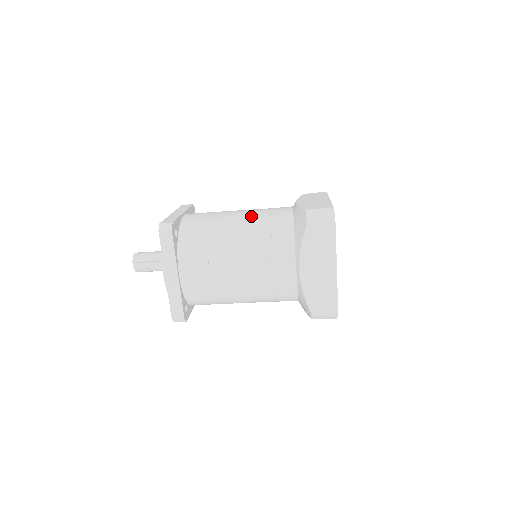
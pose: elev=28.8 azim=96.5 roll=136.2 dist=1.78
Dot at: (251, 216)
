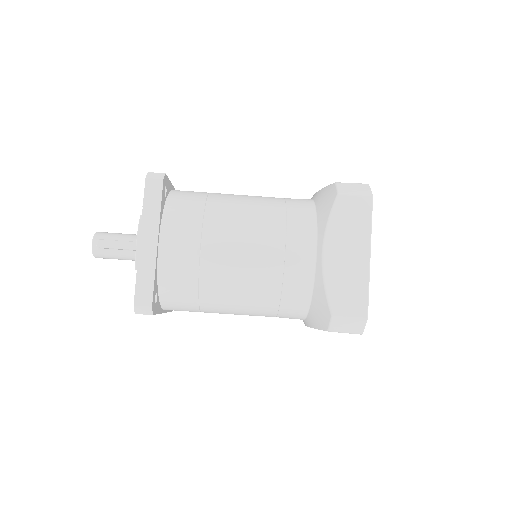
Dot at: (261, 196)
